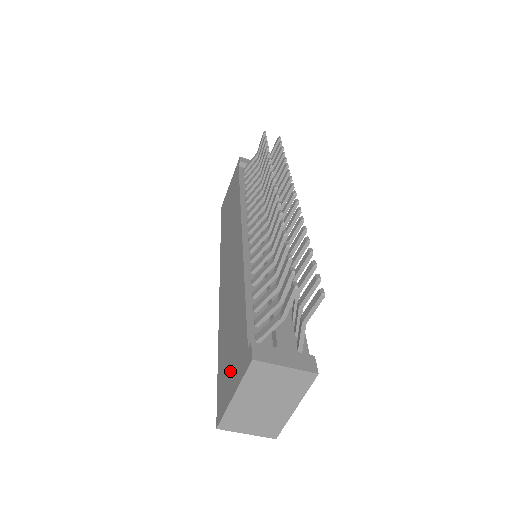
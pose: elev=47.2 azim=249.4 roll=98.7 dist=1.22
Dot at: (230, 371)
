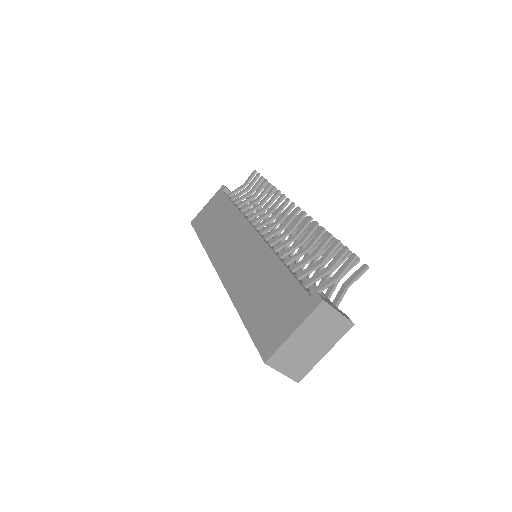
Dot at: (279, 319)
